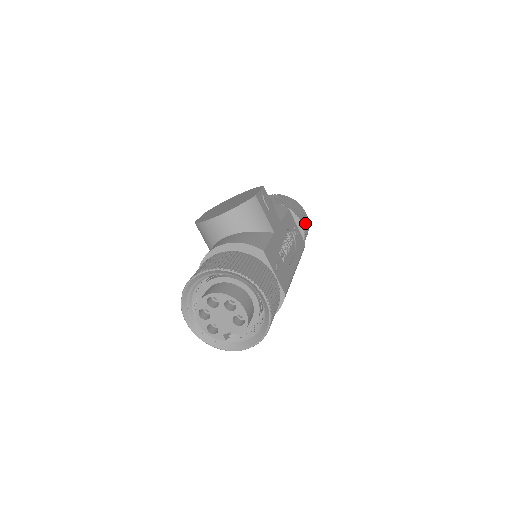
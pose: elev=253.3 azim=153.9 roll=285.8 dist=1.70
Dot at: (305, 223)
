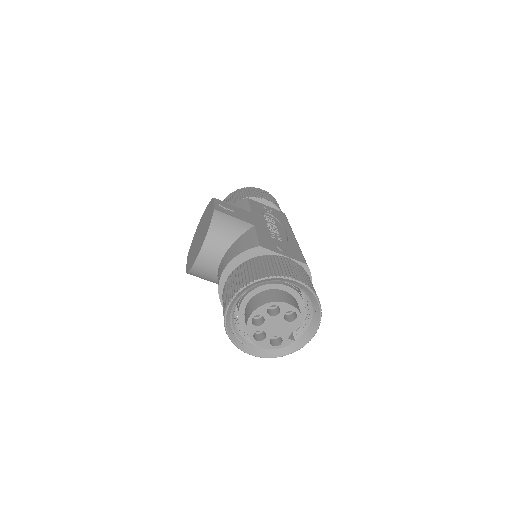
Dot at: (269, 198)
